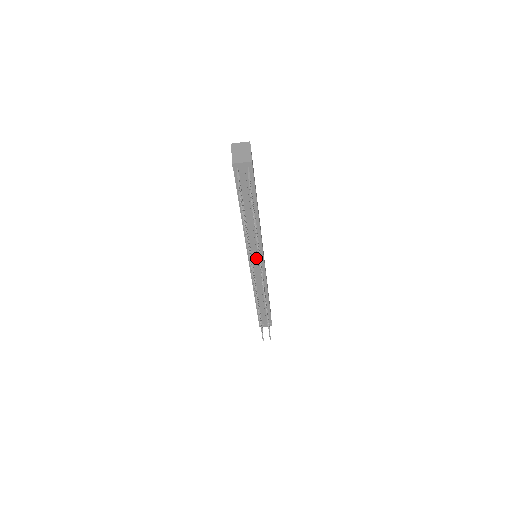
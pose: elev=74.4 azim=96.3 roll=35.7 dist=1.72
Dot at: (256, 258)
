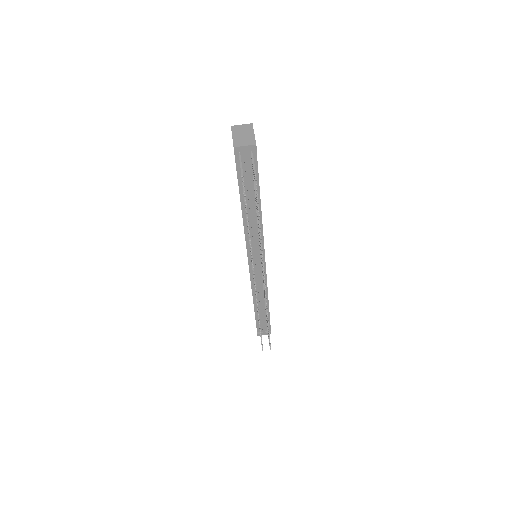
Dot at: (257, 258)
